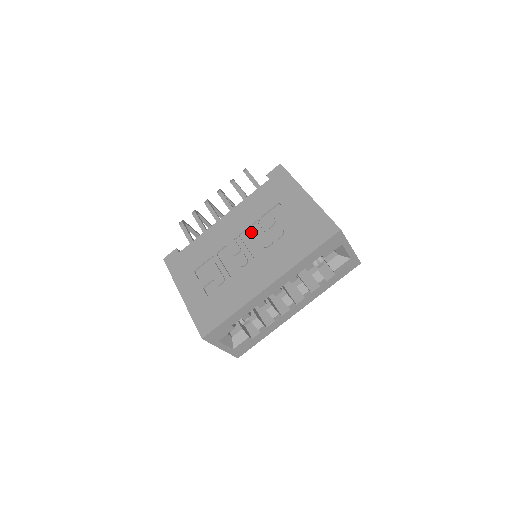
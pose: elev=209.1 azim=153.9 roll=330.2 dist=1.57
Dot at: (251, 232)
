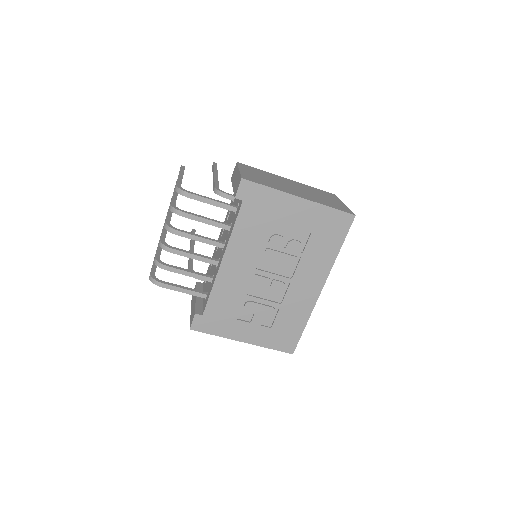
Dot at: (266, 259)
